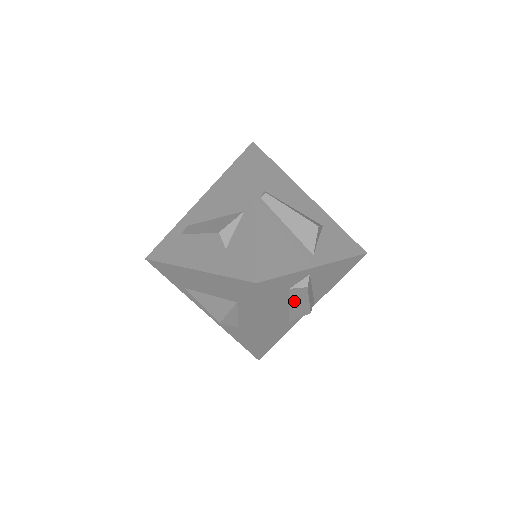
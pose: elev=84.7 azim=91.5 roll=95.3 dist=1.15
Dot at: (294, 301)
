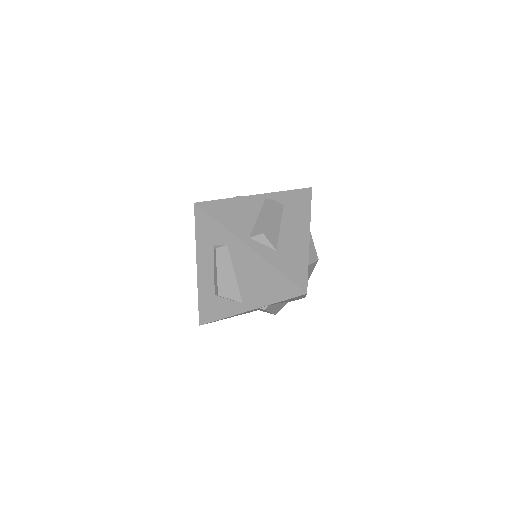
Dot at: occluded
